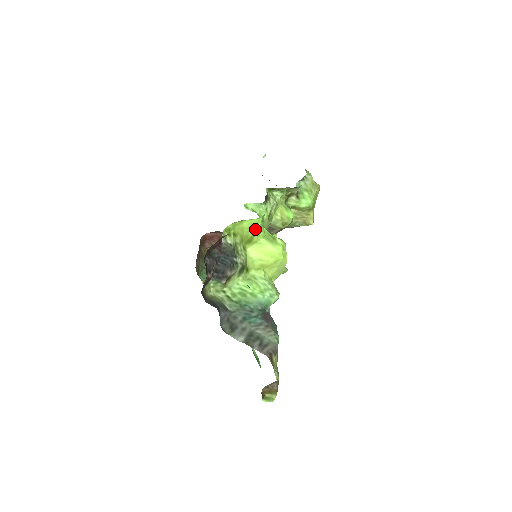
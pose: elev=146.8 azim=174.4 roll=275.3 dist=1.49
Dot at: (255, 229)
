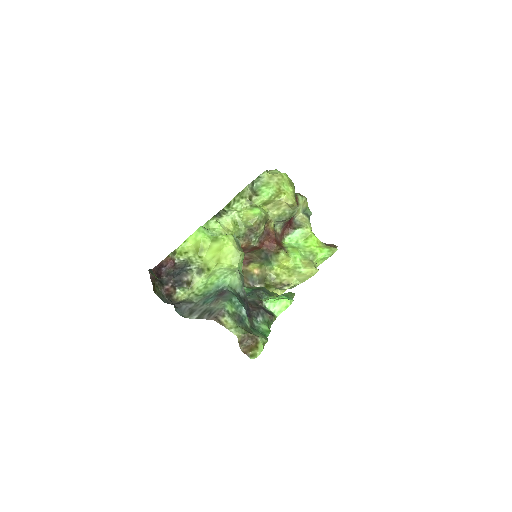
Dot at: (200, 240)
